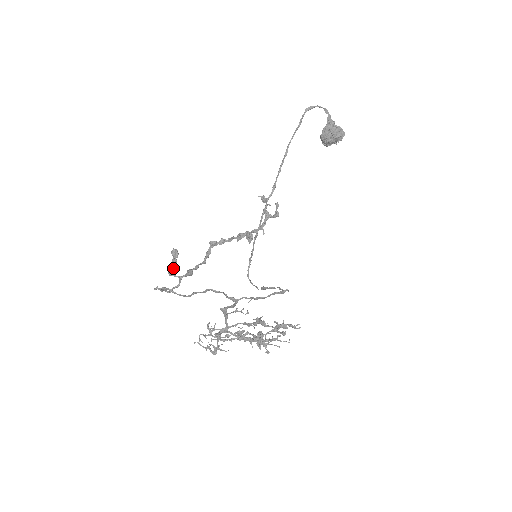
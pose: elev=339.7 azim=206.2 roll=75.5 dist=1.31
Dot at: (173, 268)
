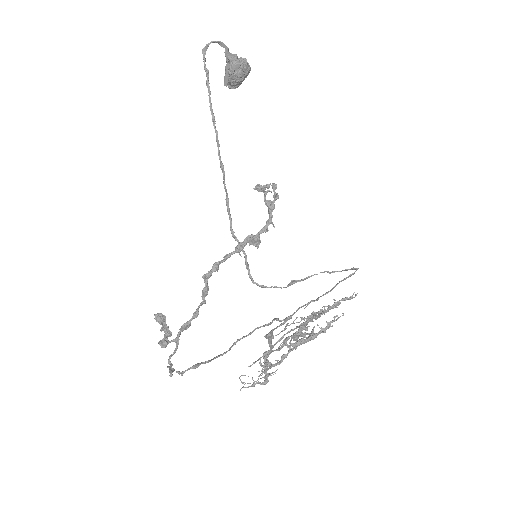
Dot at: (167, 337)
